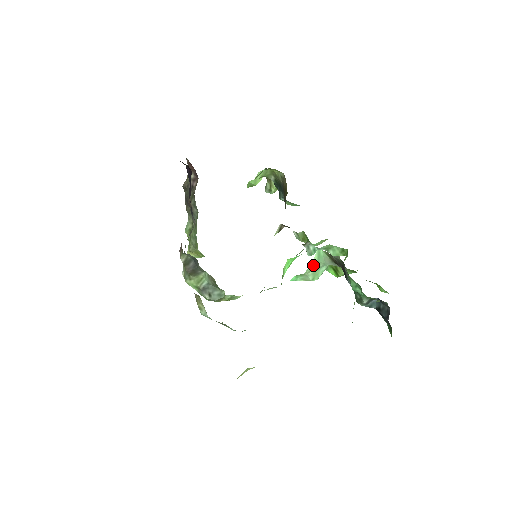
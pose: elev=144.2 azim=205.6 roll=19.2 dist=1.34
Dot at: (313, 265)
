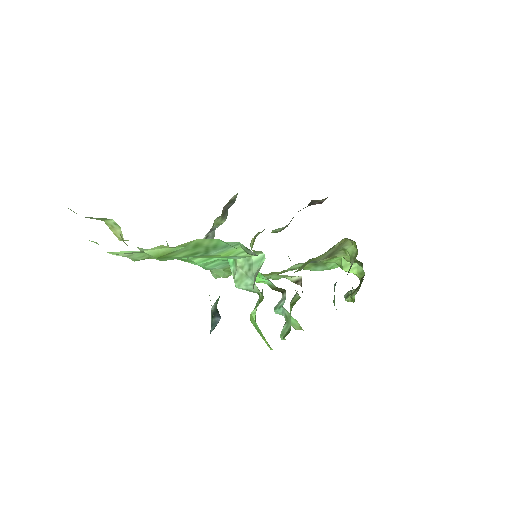
Dot at: (248, 263)
